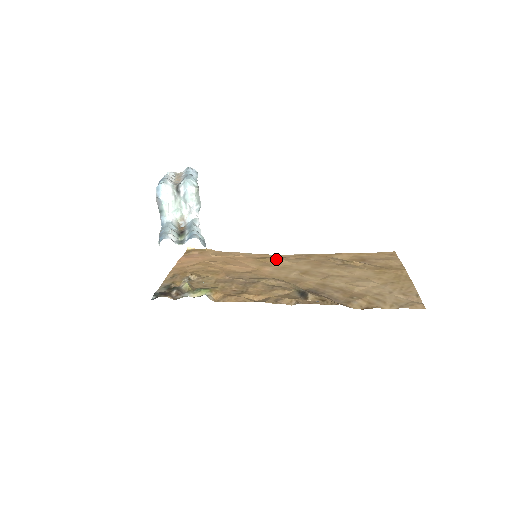
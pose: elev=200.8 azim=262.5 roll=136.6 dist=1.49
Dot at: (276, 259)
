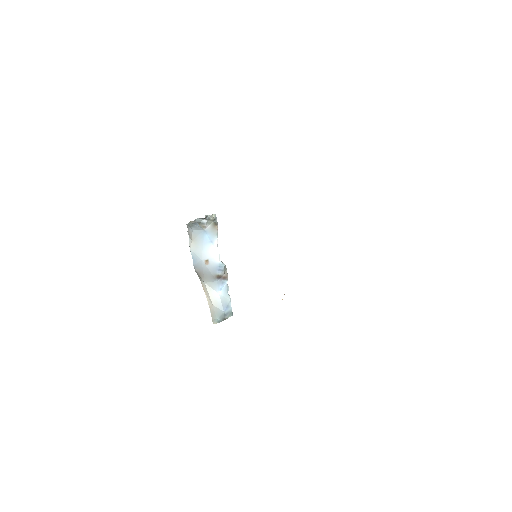
Dot at: occluded
